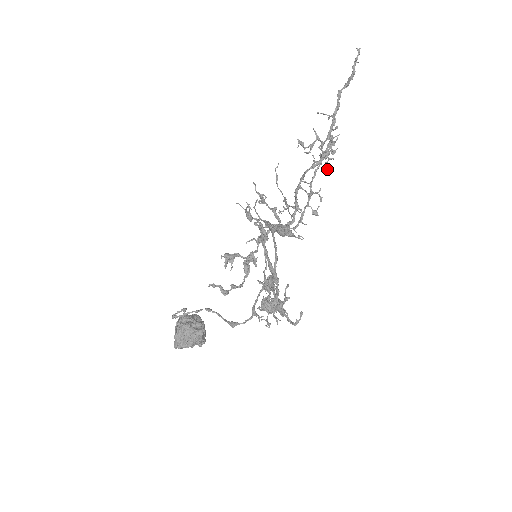
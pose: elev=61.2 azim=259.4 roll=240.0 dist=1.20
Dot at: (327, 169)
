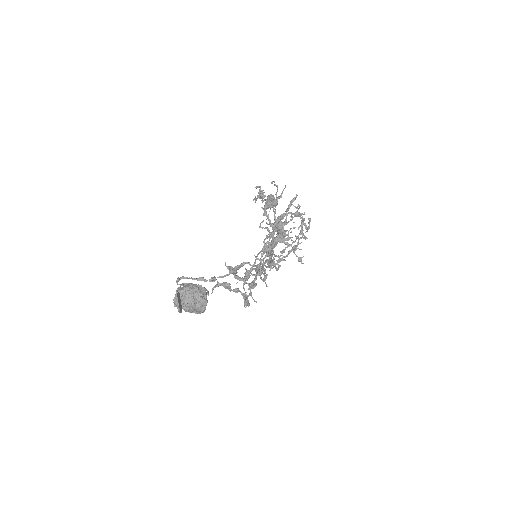
Dot at: (302, 225)
